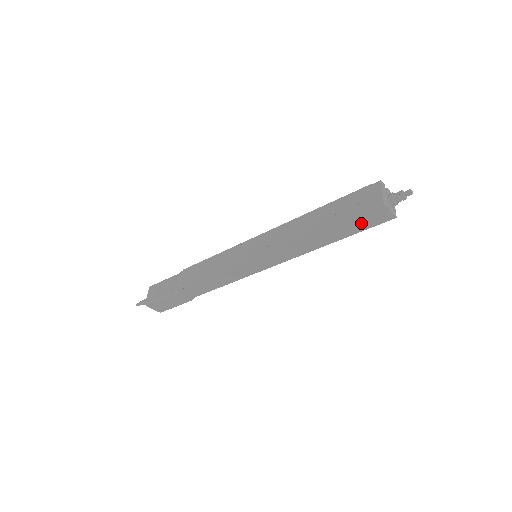
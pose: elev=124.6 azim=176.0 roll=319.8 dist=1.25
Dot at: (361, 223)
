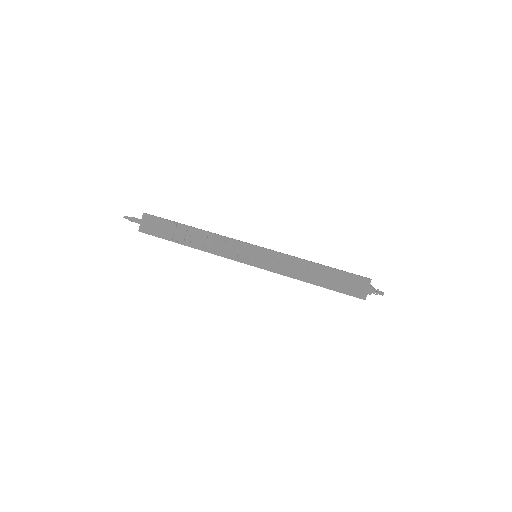
Dot at: occluded
